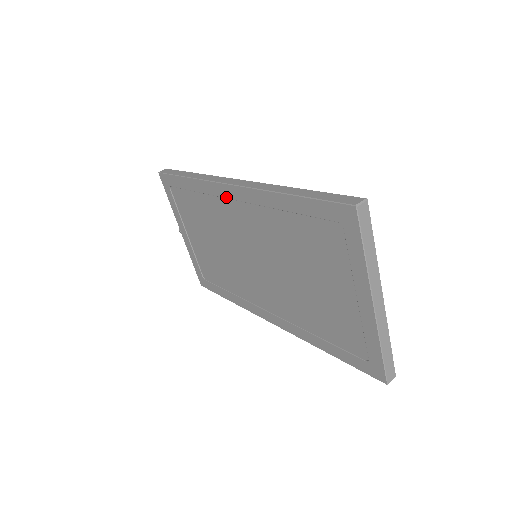
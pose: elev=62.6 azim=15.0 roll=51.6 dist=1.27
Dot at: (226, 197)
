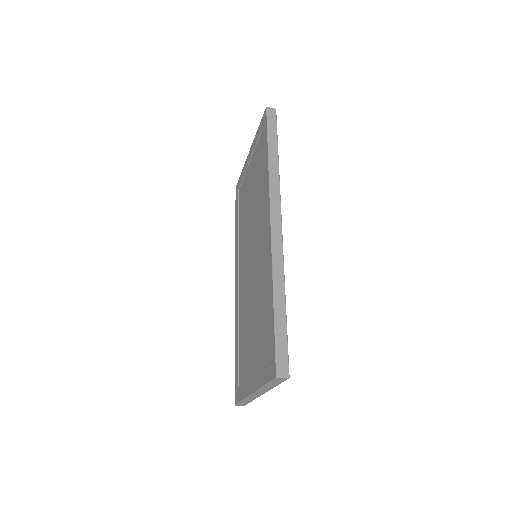
Dot at: (266, 218)
